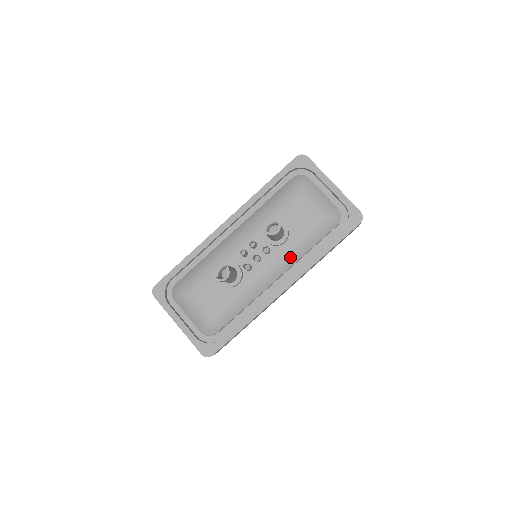
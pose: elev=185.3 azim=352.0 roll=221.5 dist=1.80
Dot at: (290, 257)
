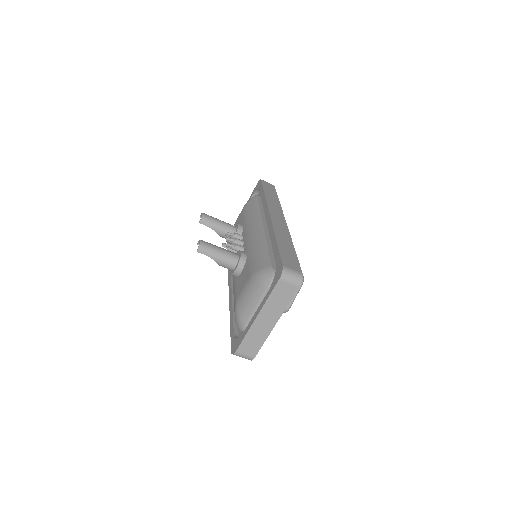
Dot at: (253, 219)
